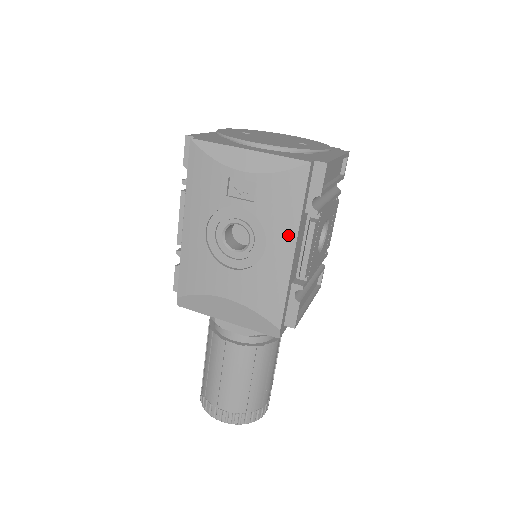
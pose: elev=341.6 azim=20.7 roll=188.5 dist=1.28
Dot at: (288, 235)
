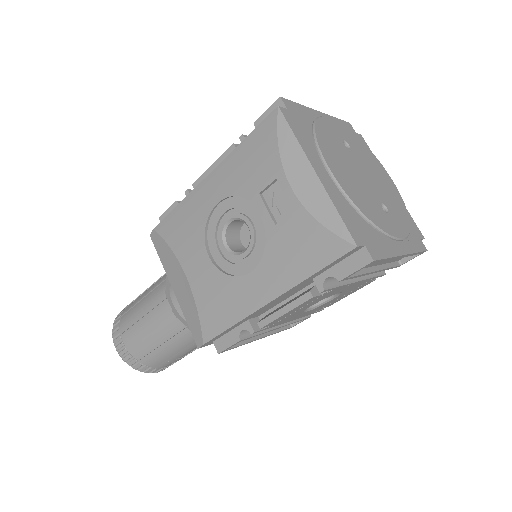
Dot at: (278, 283)
